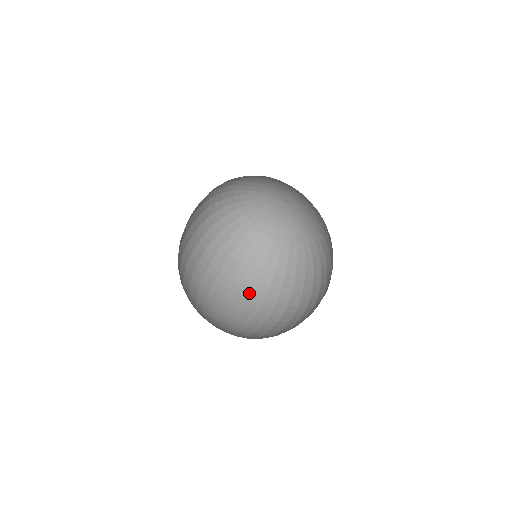
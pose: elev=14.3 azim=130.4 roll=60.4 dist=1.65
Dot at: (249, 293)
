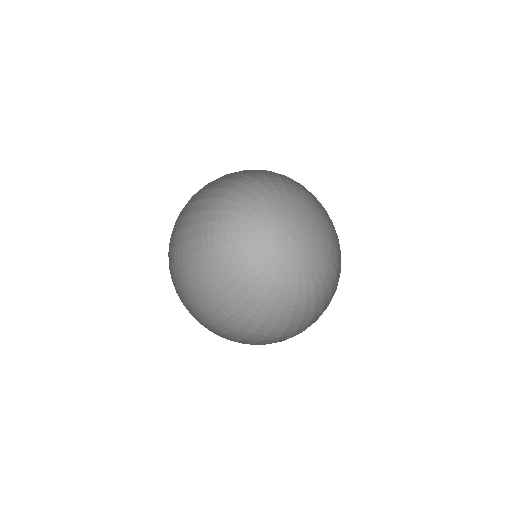
Dot at: (237, 324)
